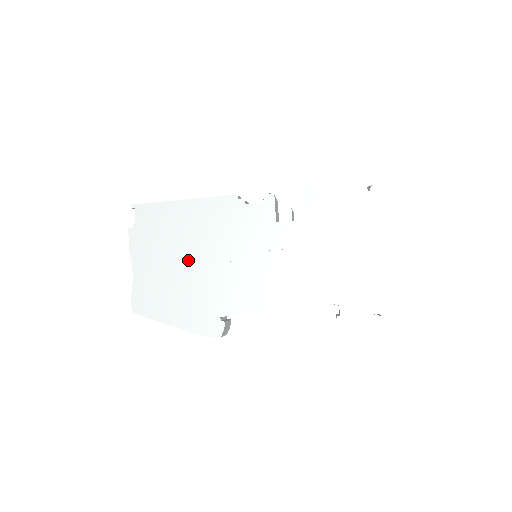
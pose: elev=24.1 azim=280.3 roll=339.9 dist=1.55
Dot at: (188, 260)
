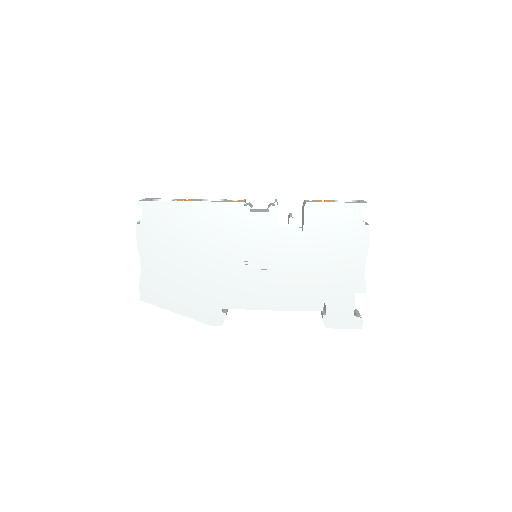
Dot at: (194, 258)
